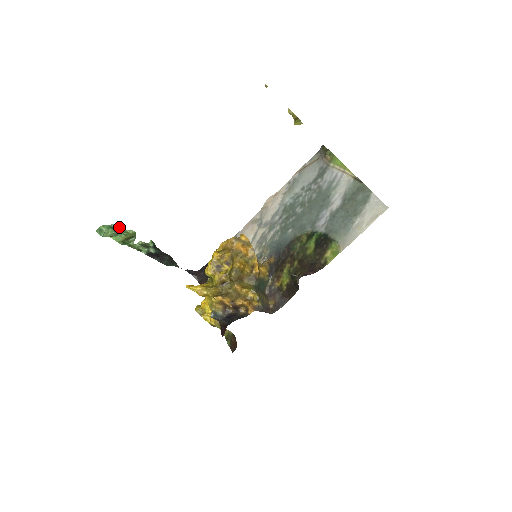
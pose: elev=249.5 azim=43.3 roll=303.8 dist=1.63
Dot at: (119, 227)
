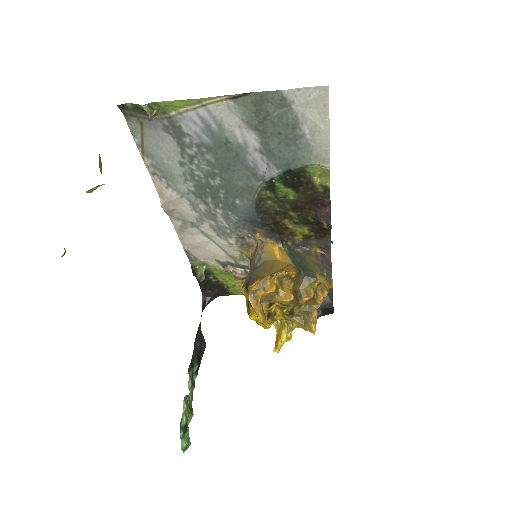
Dot at: (182, 425)
